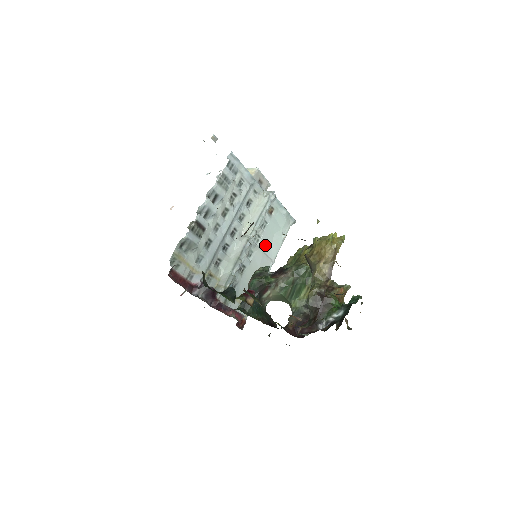
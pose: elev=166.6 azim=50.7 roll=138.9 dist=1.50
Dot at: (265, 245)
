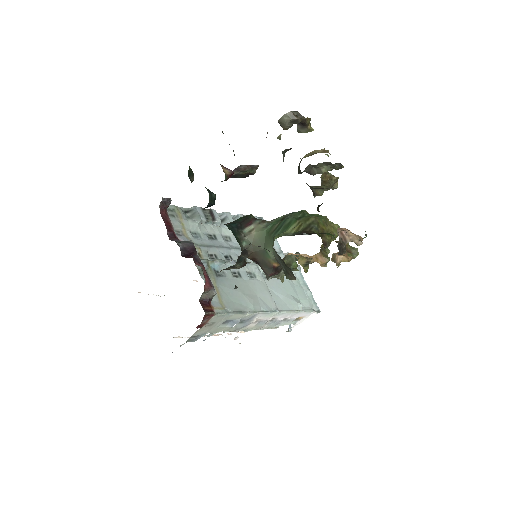
Dot at: (274, 289)
